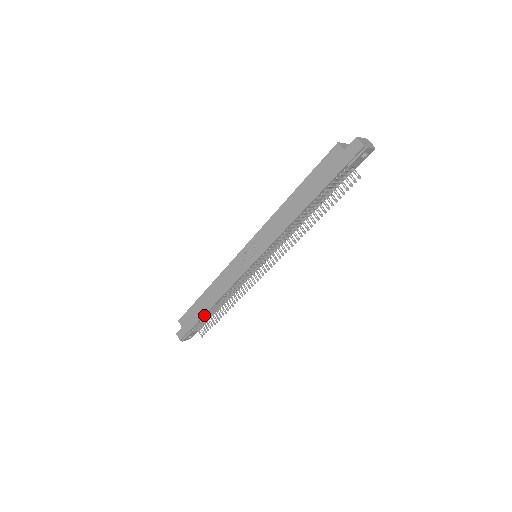
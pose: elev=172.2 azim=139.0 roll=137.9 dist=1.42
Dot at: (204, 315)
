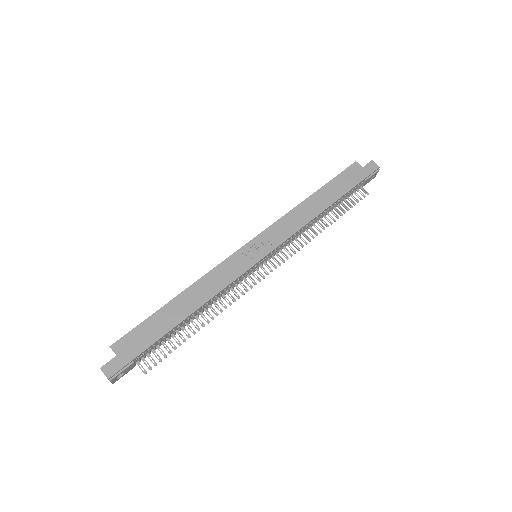
Dot at: (171, 329)
